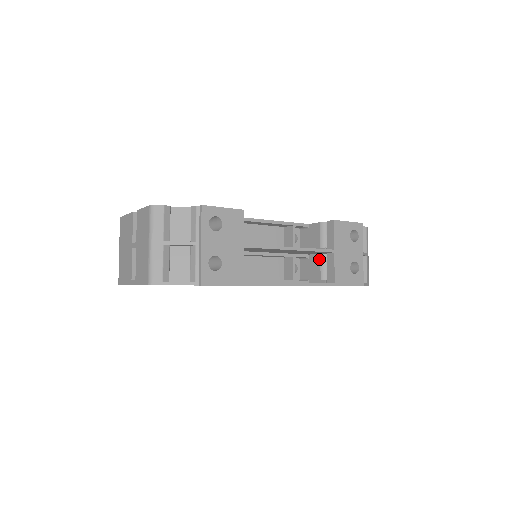
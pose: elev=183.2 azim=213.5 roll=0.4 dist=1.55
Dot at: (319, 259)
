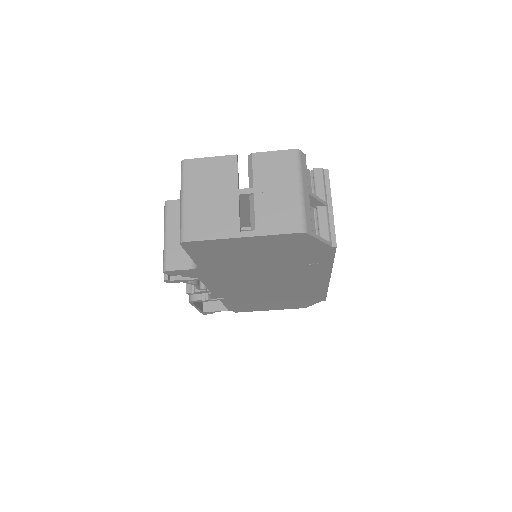
Dot at: occluded
